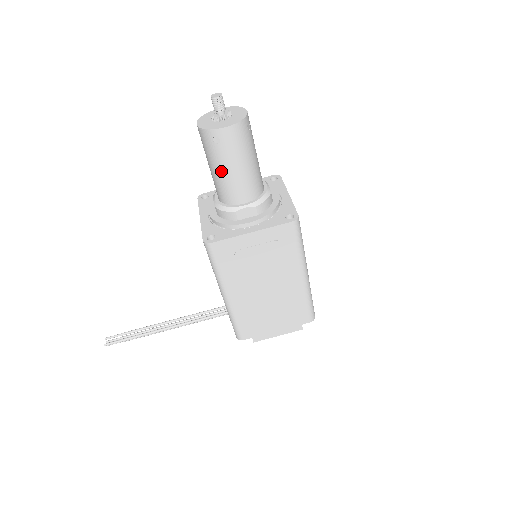
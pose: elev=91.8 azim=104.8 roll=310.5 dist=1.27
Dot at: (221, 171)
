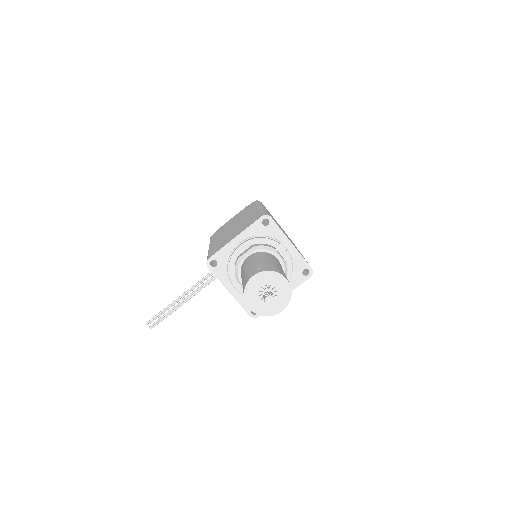
Dot at: occluded
